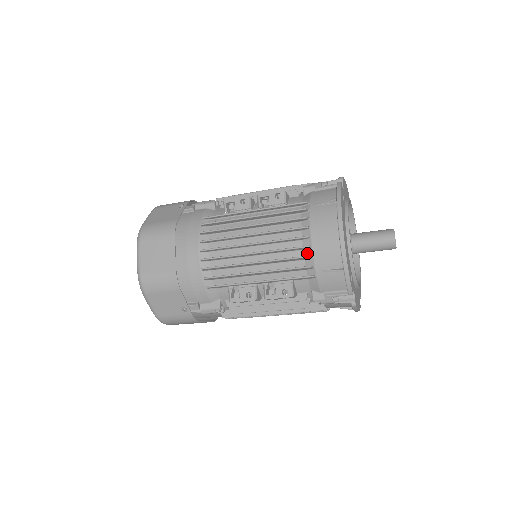
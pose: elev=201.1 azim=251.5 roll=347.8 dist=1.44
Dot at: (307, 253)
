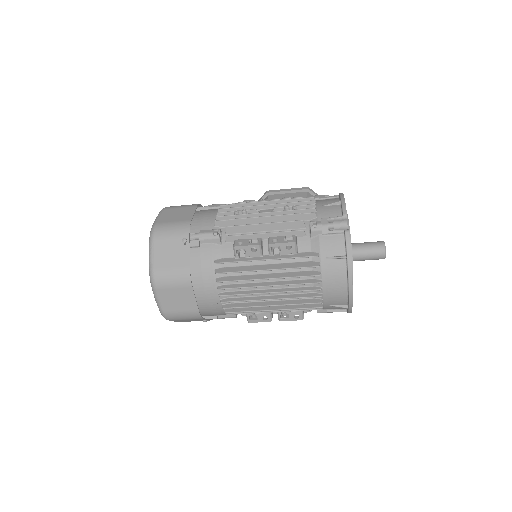
Dot at: (318, 297)
